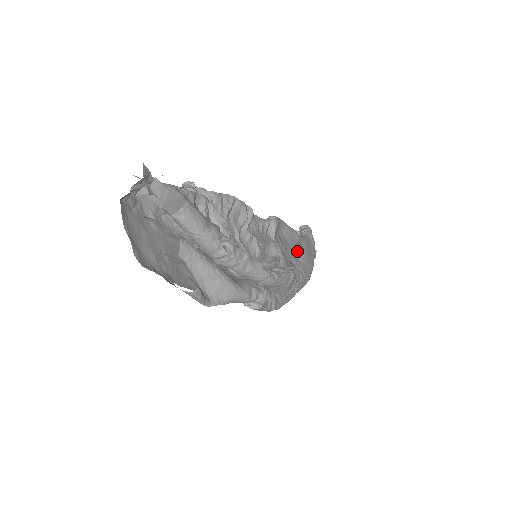
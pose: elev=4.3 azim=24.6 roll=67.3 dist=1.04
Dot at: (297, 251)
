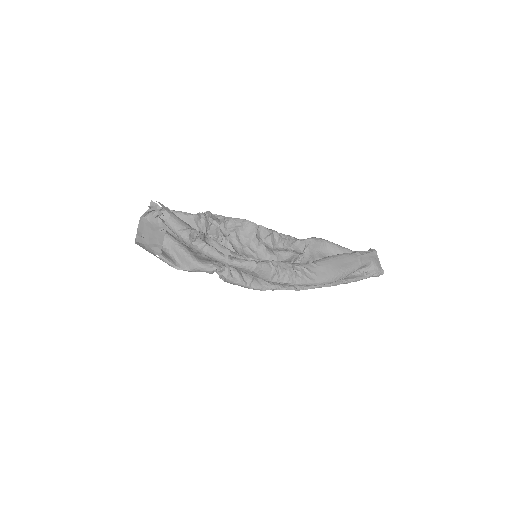
Dot at: (317, 260)
